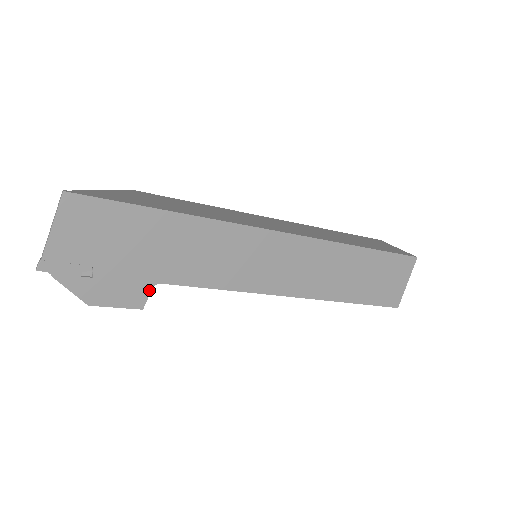
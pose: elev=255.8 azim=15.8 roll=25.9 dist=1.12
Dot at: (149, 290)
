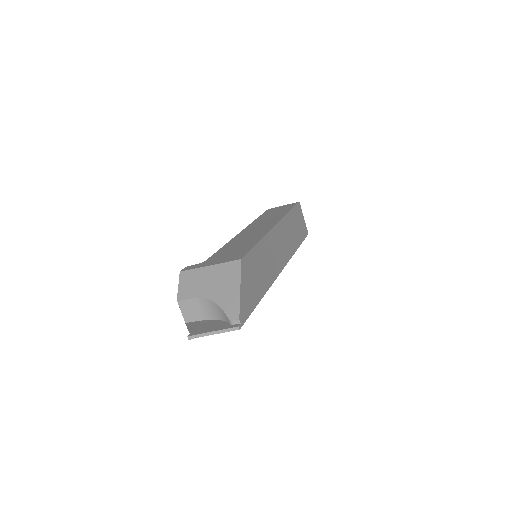
Dot at: occluded
